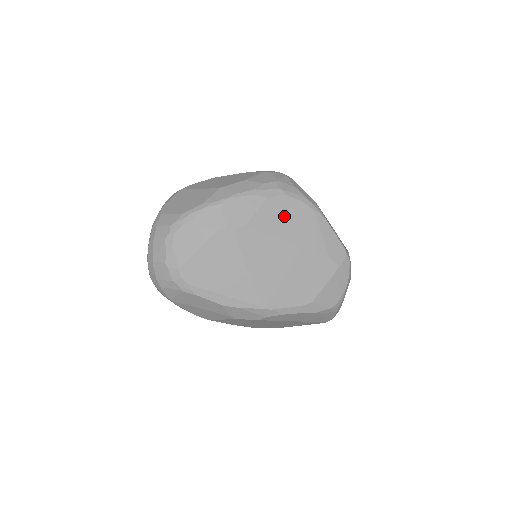
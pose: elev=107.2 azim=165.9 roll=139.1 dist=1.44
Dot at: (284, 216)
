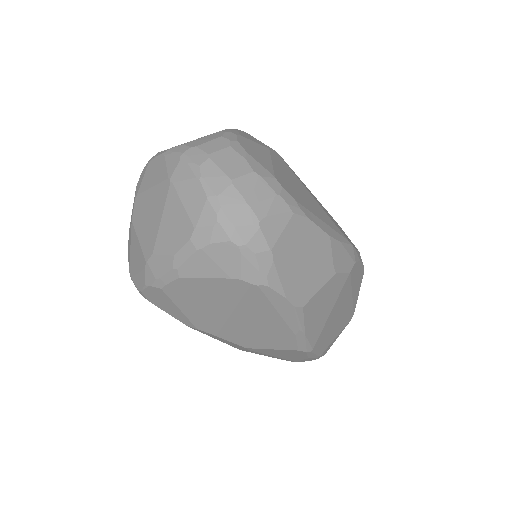
Dot at: occluded
